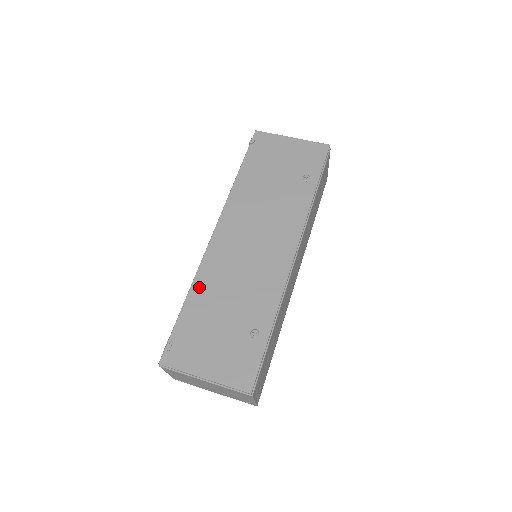
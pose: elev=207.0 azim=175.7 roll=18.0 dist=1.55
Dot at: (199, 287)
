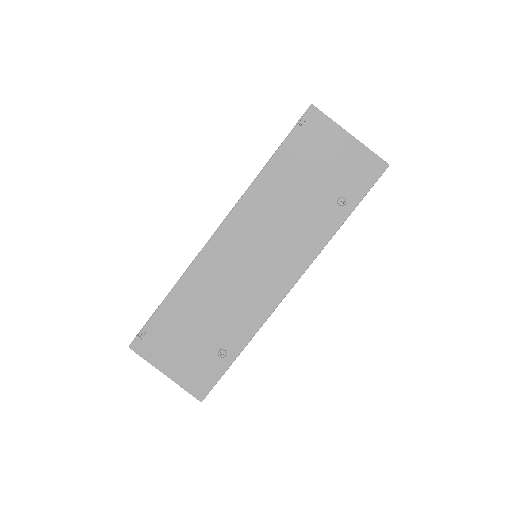
Dot at: (184, 288)
